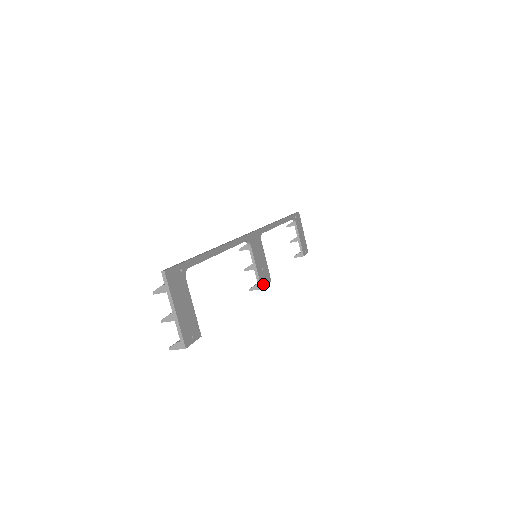
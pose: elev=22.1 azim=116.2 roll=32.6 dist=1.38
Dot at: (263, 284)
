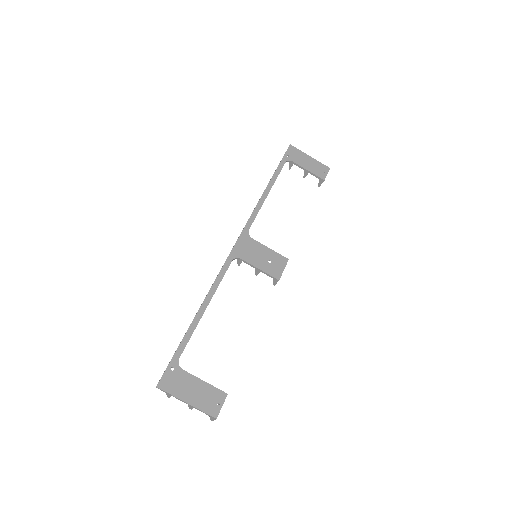
Dot at: (278, 274)
